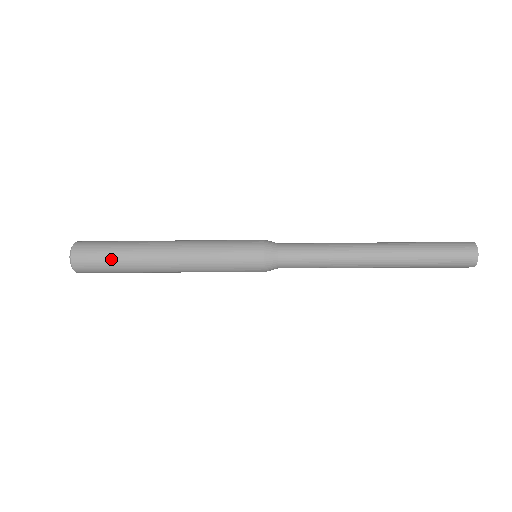
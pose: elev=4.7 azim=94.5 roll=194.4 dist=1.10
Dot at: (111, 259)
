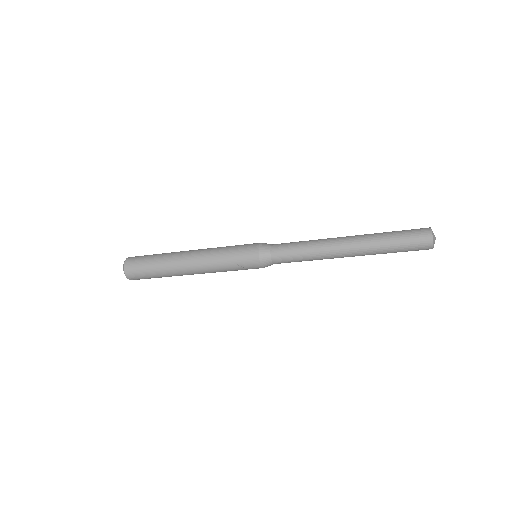
Dot at: (152, 257)
